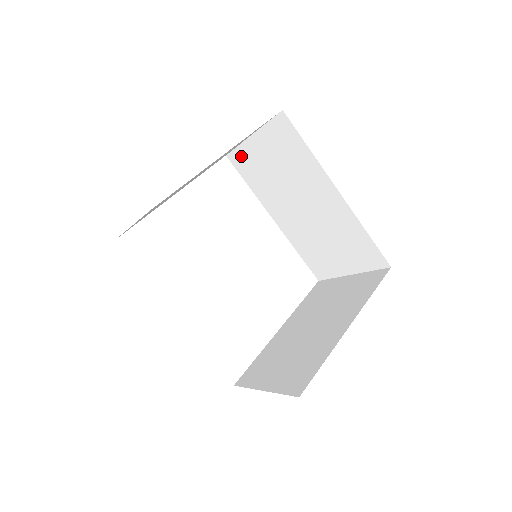
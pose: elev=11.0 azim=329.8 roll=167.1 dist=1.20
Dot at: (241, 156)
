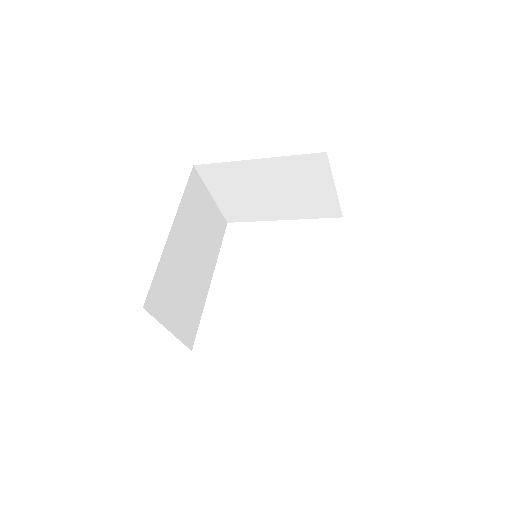
Dot at: occluded
